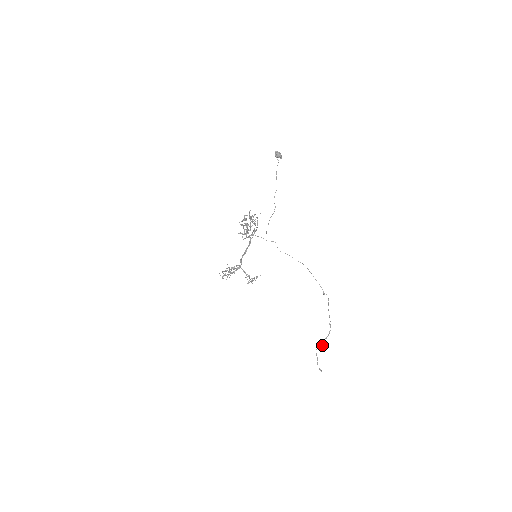
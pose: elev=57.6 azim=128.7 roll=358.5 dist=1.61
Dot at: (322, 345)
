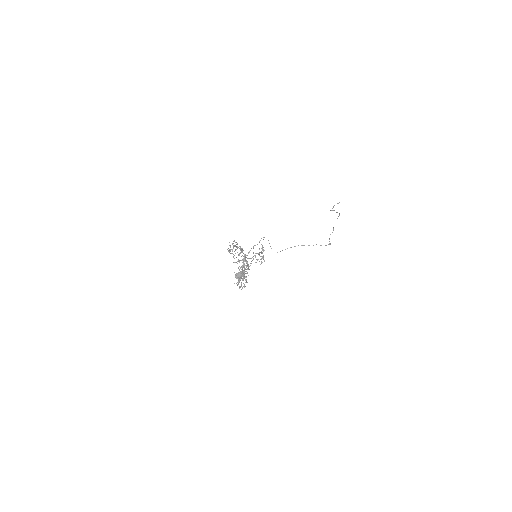
Dot at: occluded
